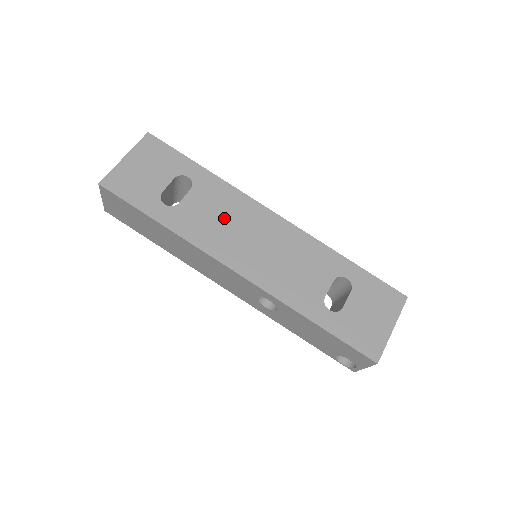
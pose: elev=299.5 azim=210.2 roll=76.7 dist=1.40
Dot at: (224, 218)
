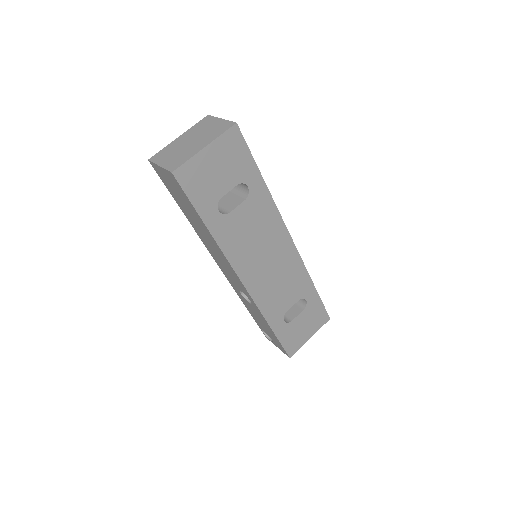
Dot at: (256, 235)
